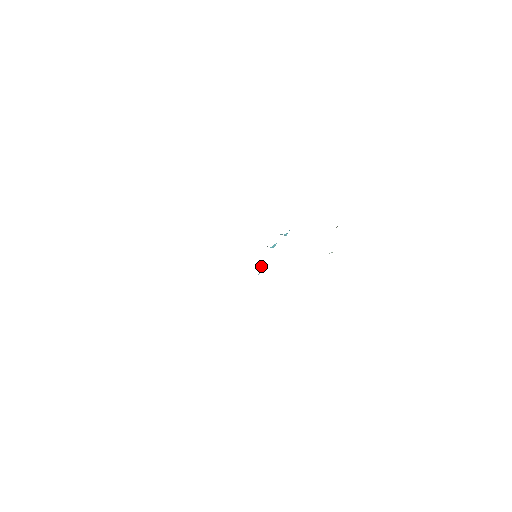
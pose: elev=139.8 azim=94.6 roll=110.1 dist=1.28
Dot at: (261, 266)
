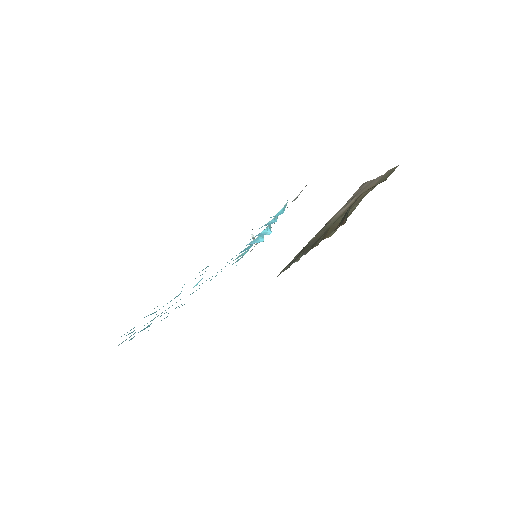
Dot at: (251, 235)
